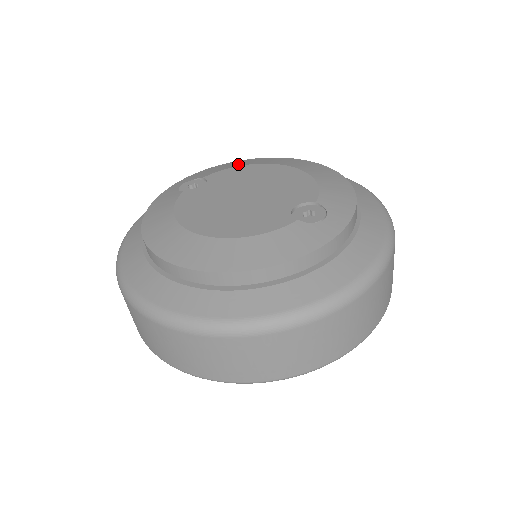
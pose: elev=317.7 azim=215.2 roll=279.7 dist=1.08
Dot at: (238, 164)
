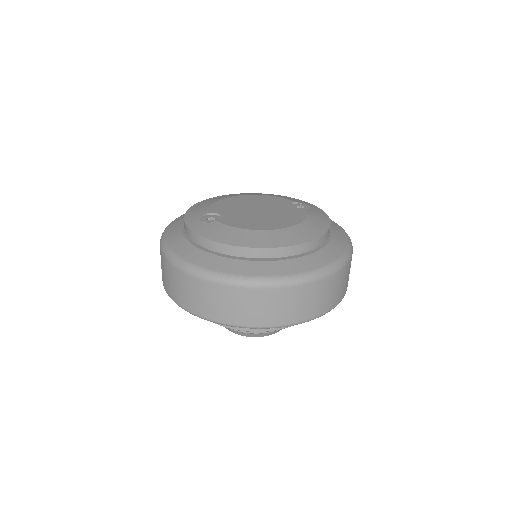
Dot at: (208, 203)
